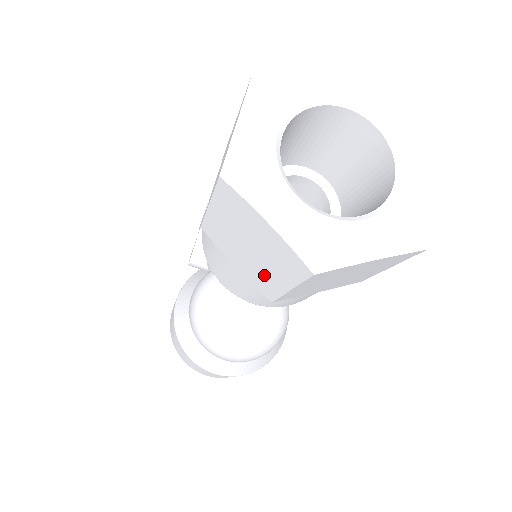
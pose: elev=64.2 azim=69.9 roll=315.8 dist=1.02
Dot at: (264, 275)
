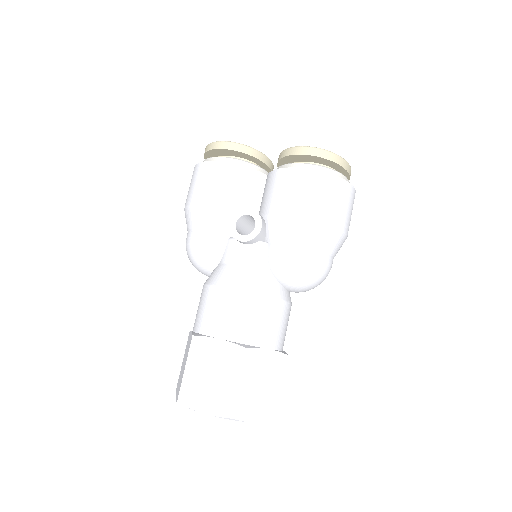
Dot at: occluded
